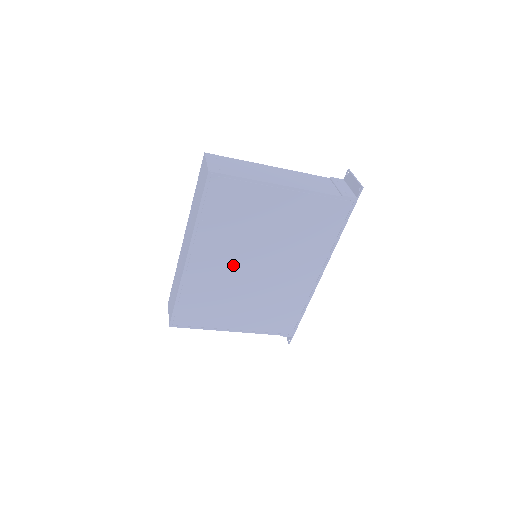
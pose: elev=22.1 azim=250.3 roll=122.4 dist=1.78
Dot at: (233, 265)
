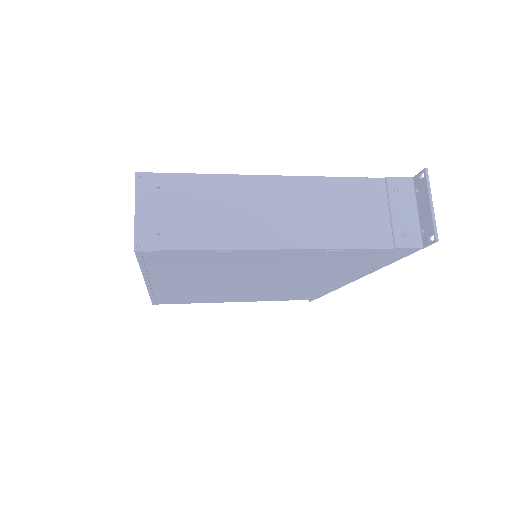
Dot at: (217, 284)
